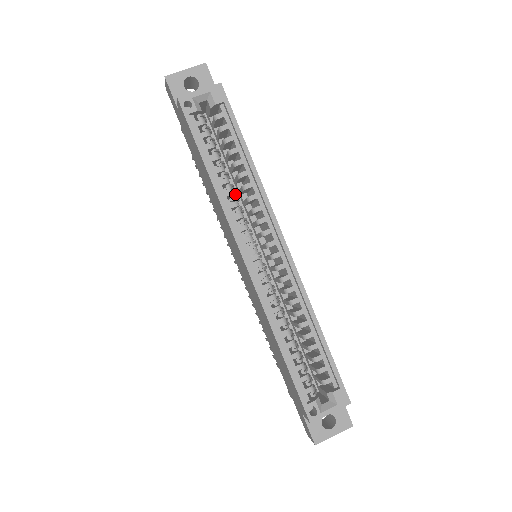
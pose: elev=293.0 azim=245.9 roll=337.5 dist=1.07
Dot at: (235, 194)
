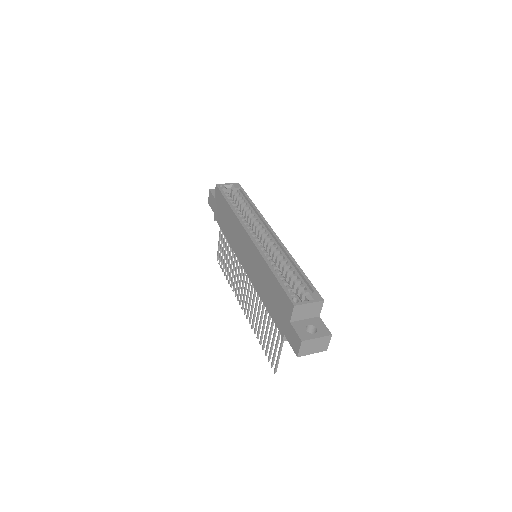
Dot at: occluded
